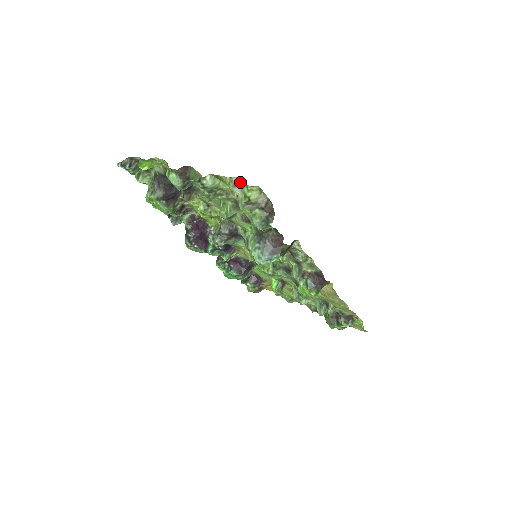
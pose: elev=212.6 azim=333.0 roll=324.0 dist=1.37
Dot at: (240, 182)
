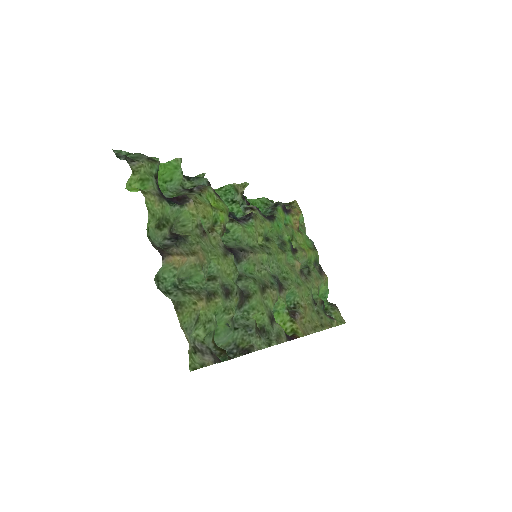
Dot at: (189, 342)
